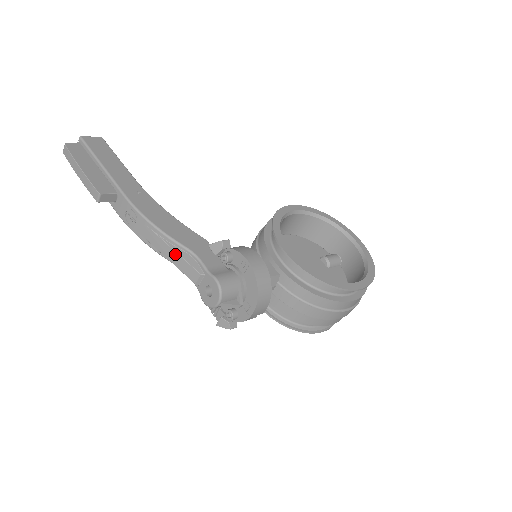
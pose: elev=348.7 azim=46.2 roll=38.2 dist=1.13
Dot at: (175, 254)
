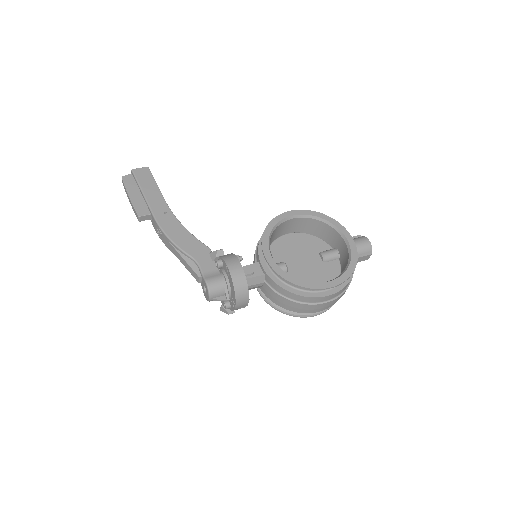
Dot at: (184, 261)
